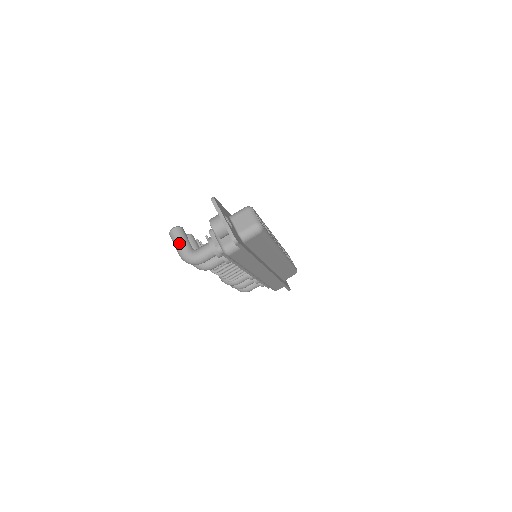
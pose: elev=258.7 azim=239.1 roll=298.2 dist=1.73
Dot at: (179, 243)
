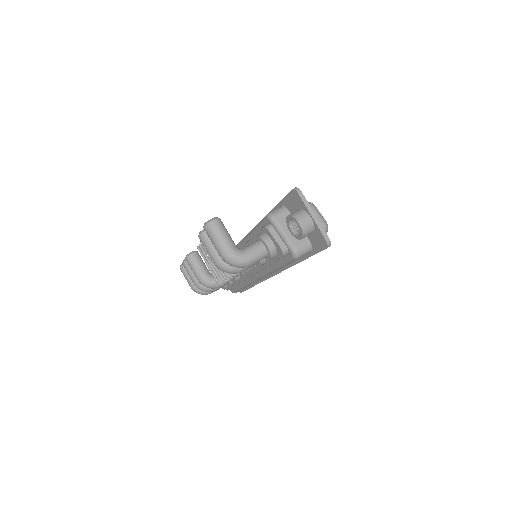
Dot at: (224, 239)
